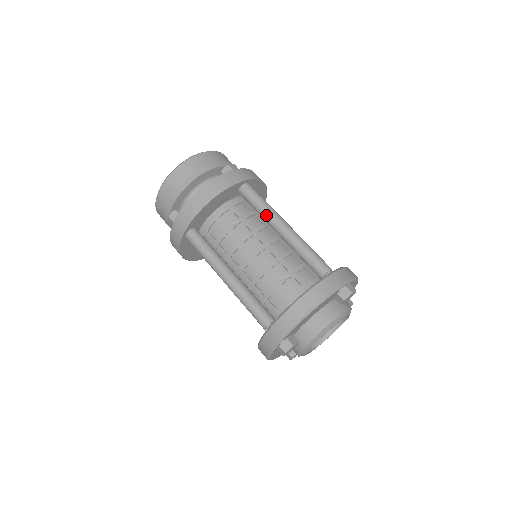
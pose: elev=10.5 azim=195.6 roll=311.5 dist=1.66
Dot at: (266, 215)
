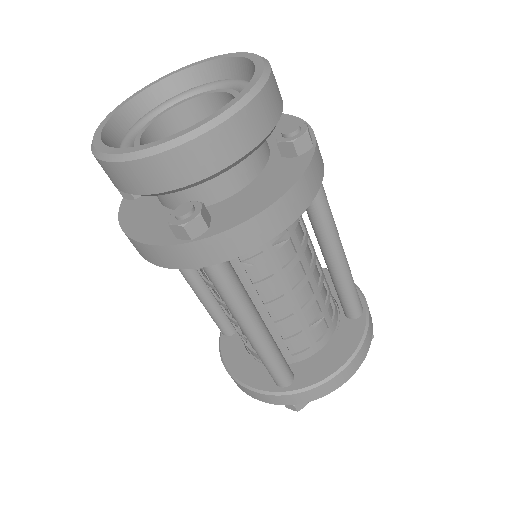
Dot at: (328, 235)
